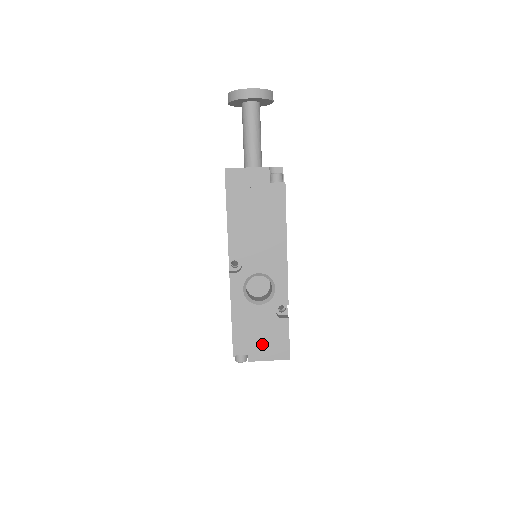
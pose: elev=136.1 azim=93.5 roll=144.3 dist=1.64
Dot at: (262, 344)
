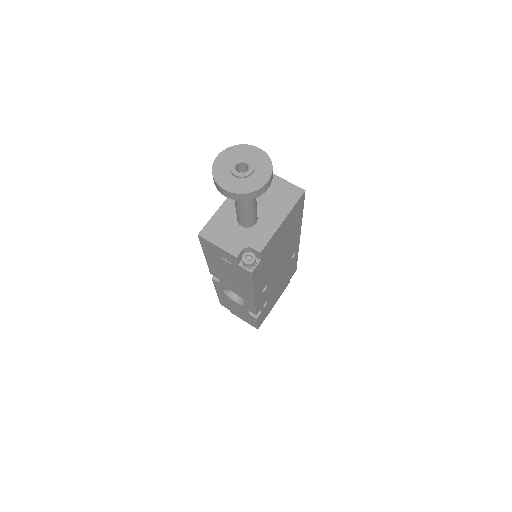
Dot at: (239, 314)
